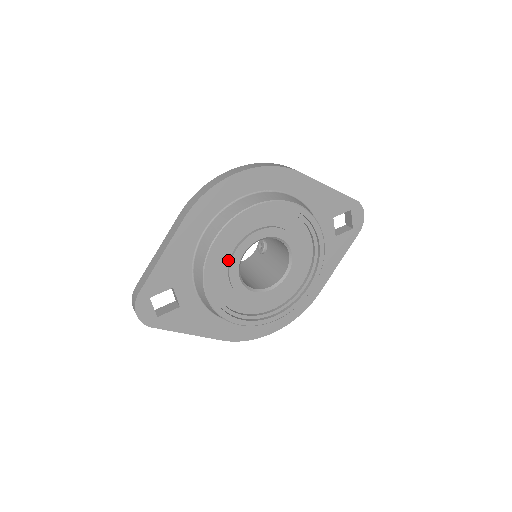
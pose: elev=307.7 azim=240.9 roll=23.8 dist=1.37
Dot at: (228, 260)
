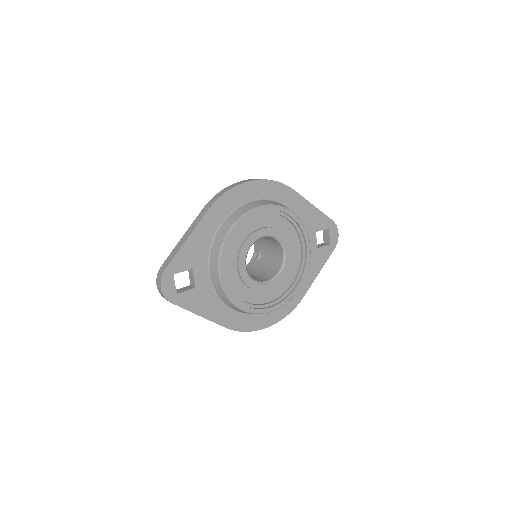
Dot at: (238, 250)
